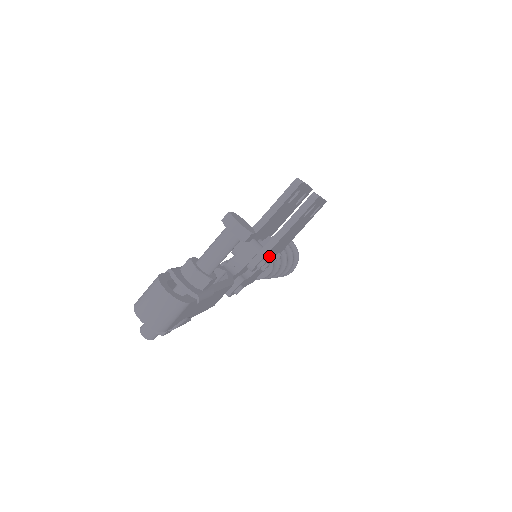
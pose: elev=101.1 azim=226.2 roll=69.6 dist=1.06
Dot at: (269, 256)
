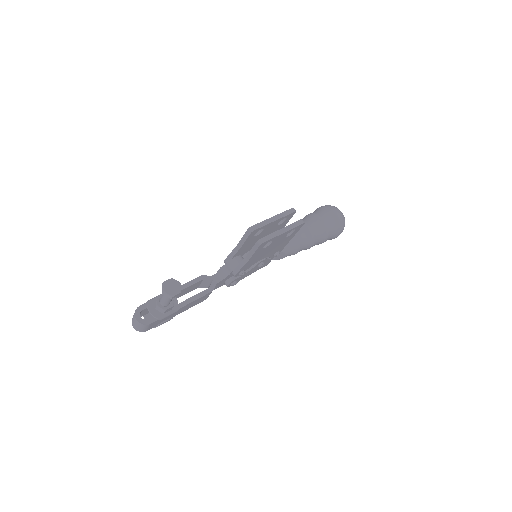
Dot at: occluded
